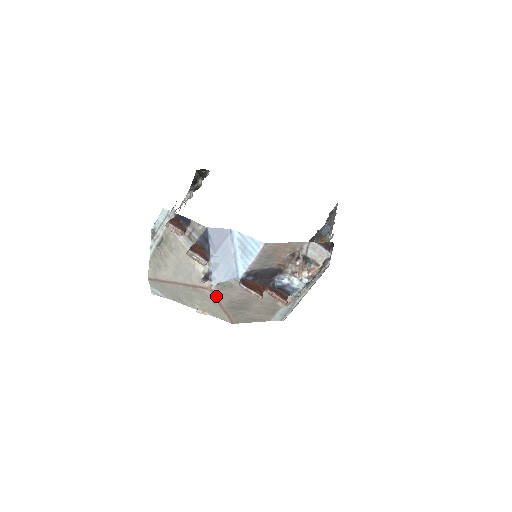
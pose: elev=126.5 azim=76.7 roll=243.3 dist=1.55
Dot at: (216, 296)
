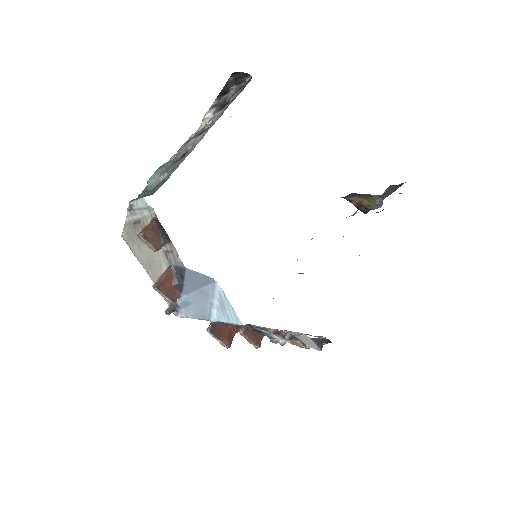
Dot at: occluded
